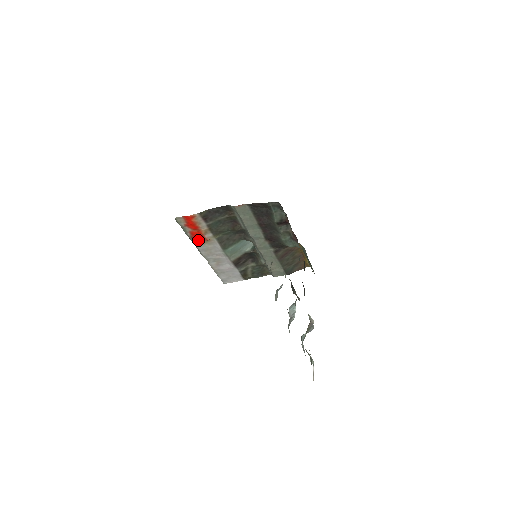
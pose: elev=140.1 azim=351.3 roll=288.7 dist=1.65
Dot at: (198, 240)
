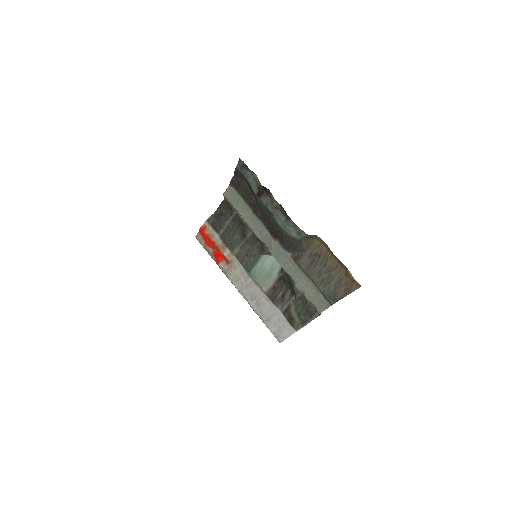
Dot at: (224, 265)
